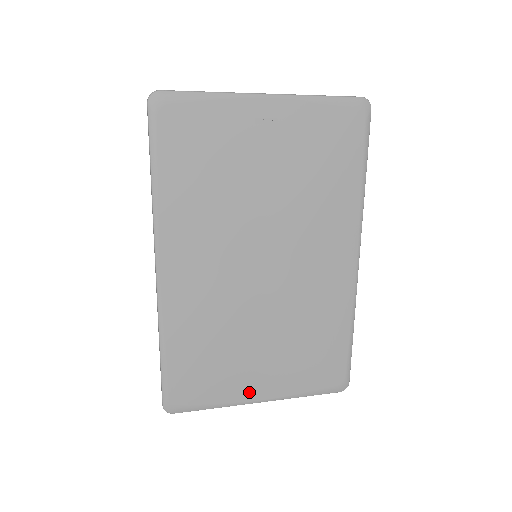
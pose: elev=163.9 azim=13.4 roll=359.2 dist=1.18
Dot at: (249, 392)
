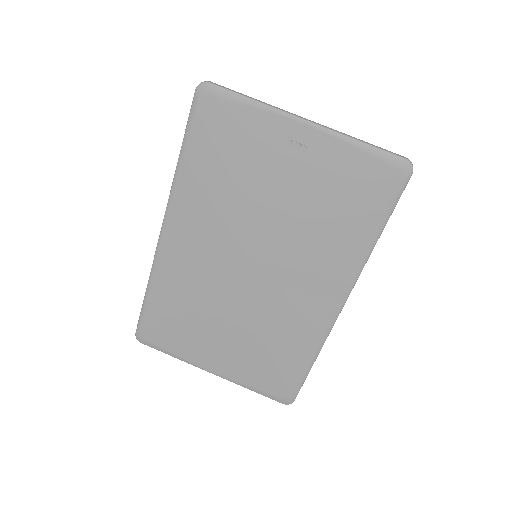
Dot at: (204, 361)
